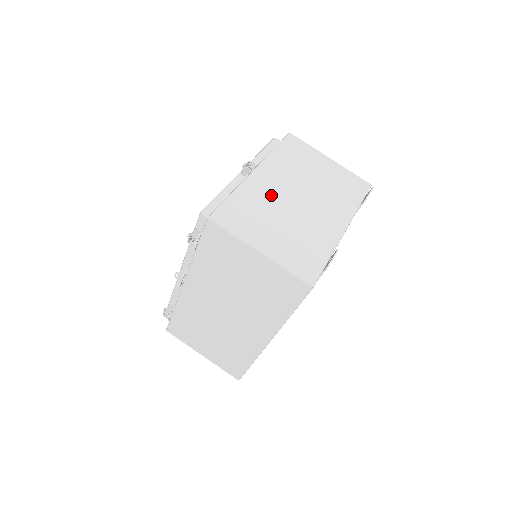
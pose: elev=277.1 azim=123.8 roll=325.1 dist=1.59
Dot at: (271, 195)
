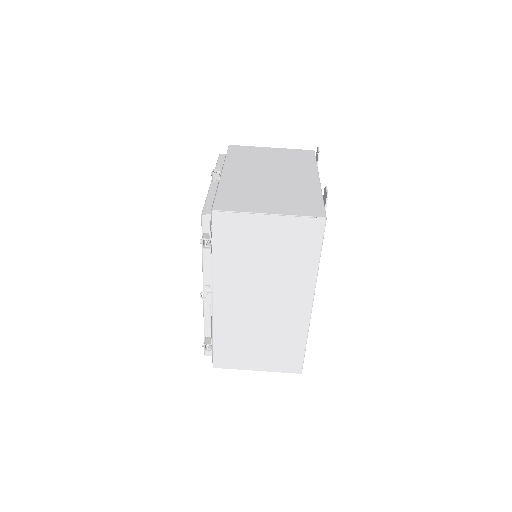
Dot at: (247, 181)
